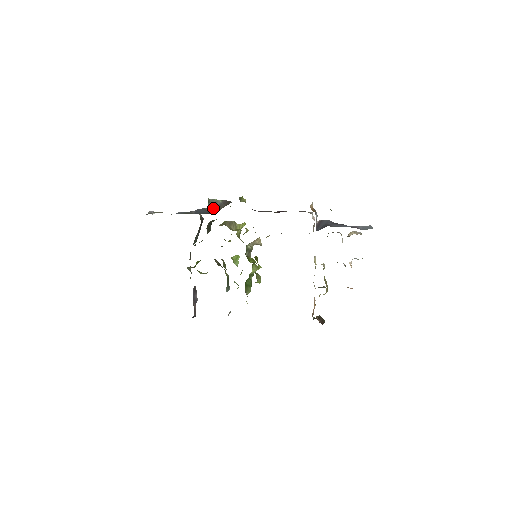
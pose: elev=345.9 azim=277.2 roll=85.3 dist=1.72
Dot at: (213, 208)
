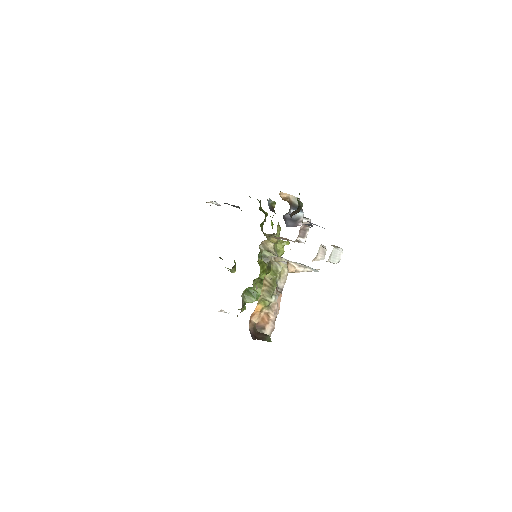
Dot at: occluded
